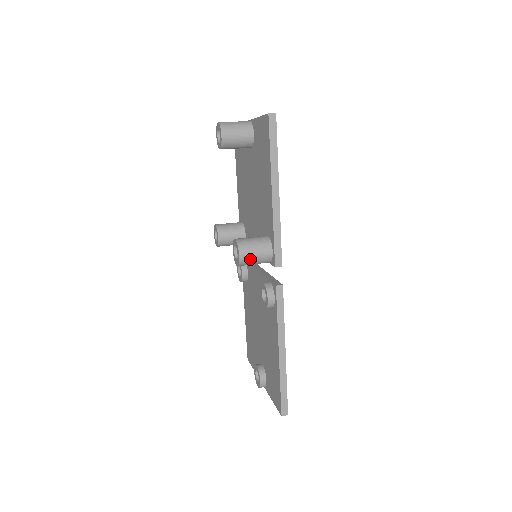
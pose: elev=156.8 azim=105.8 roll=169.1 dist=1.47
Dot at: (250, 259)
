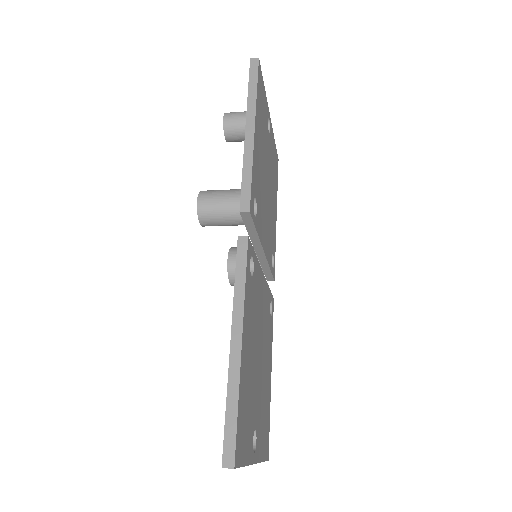
Dot at: (211, 206)
